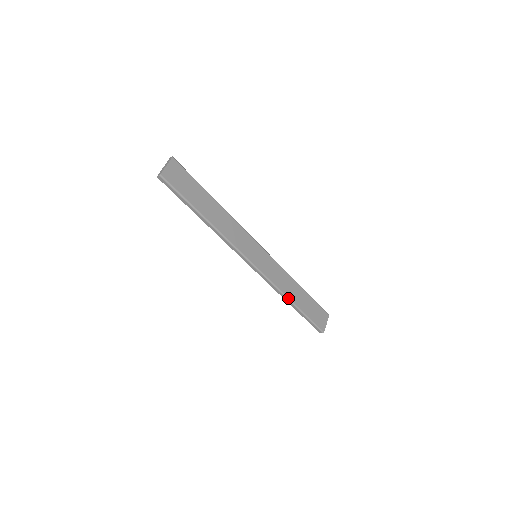
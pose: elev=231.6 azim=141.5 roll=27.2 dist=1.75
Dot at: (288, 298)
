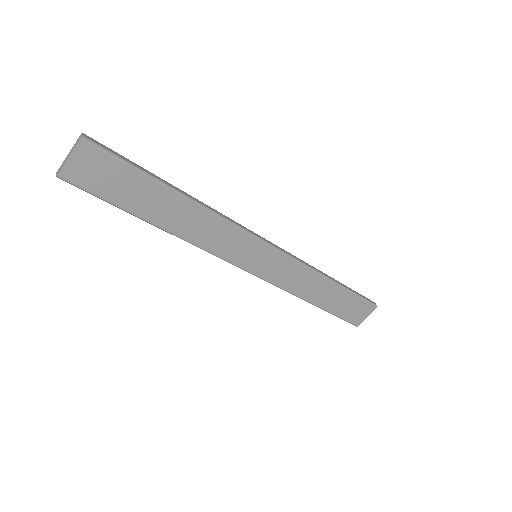
Dot at: (304, 299)
